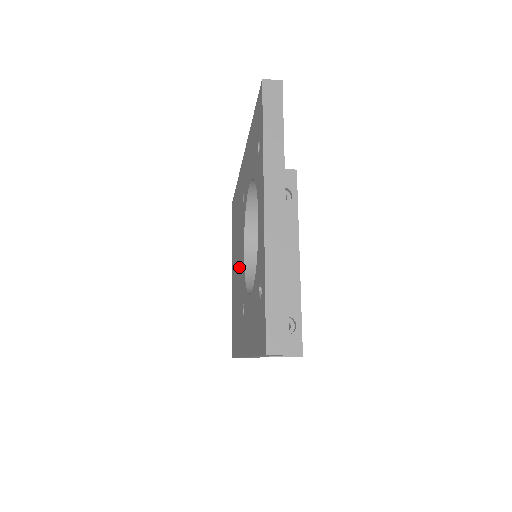
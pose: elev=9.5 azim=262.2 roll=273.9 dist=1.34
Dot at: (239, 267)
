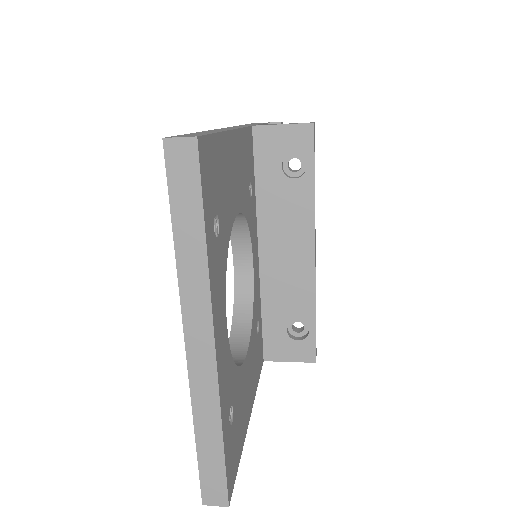
Dot at: occluded
